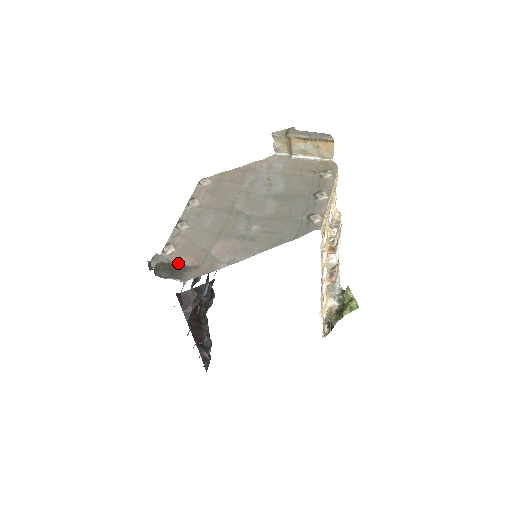
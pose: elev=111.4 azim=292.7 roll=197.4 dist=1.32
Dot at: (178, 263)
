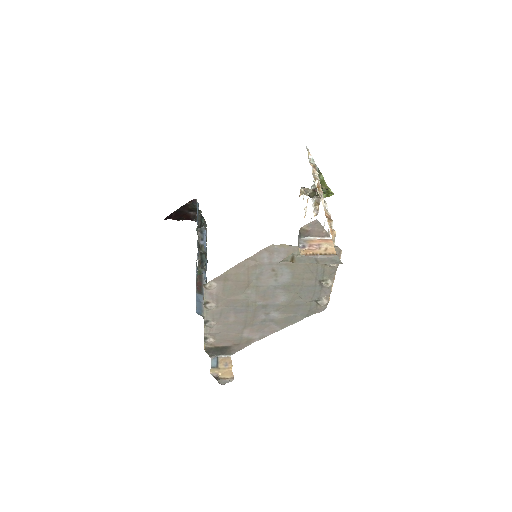
Dot at: (222, 346)
